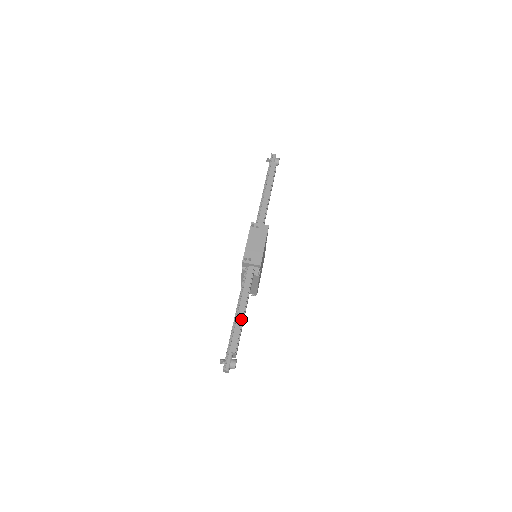
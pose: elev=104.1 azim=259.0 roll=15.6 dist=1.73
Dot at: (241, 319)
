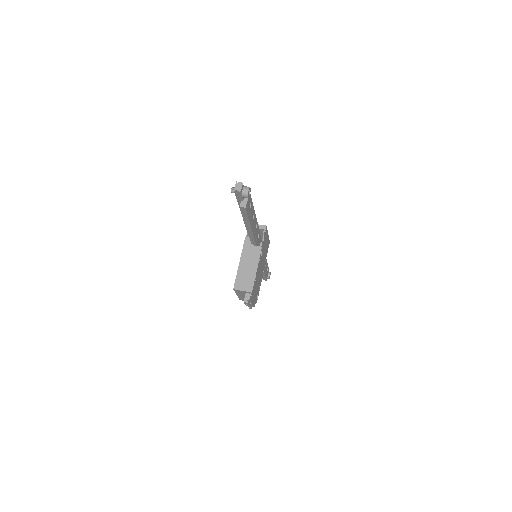
Dot at: (252, 205)
